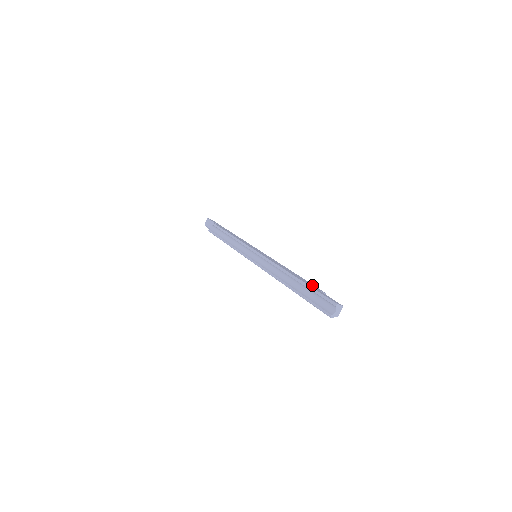
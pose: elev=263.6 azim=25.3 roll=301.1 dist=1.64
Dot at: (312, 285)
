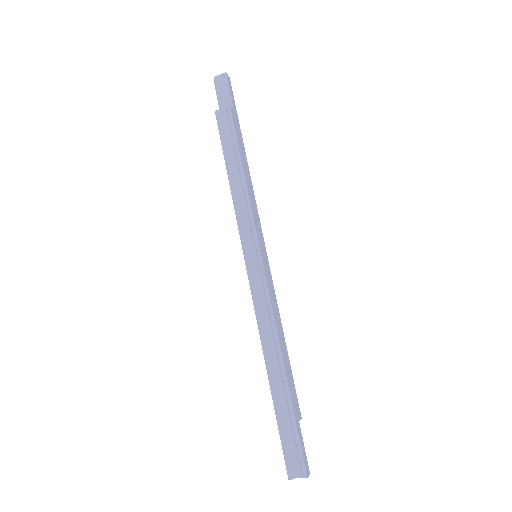
Dot at: (295, 397)
